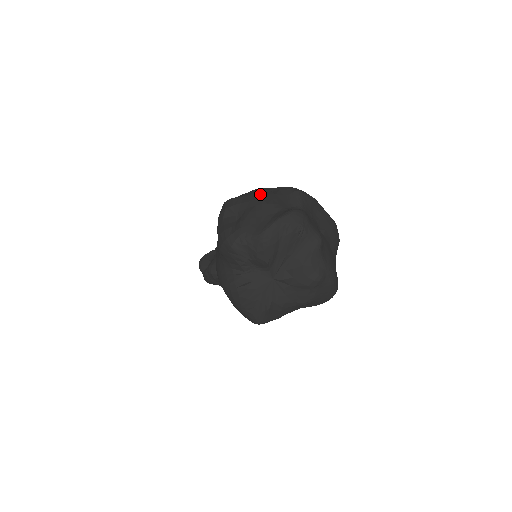
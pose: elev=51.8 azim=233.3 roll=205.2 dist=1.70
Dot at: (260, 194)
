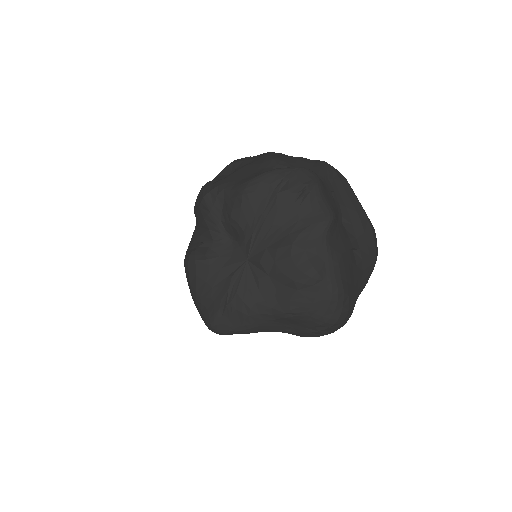
Dot at: (271, 152)
